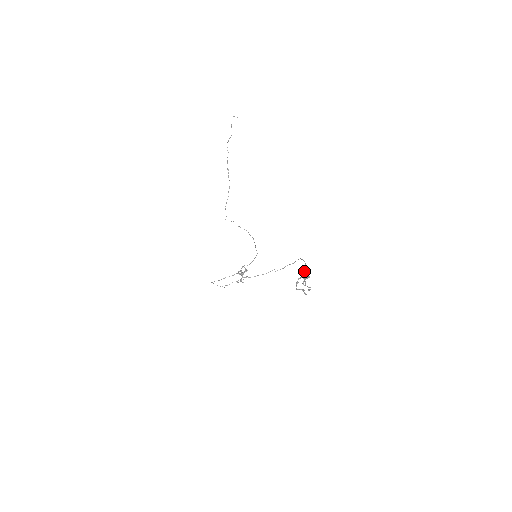
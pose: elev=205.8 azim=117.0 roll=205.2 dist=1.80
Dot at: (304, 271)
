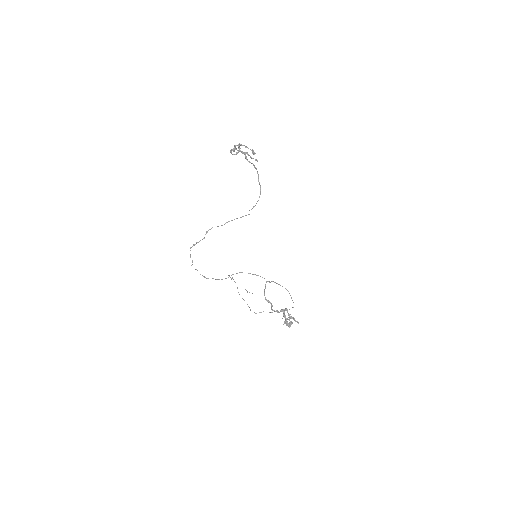
Dot at: occluded
